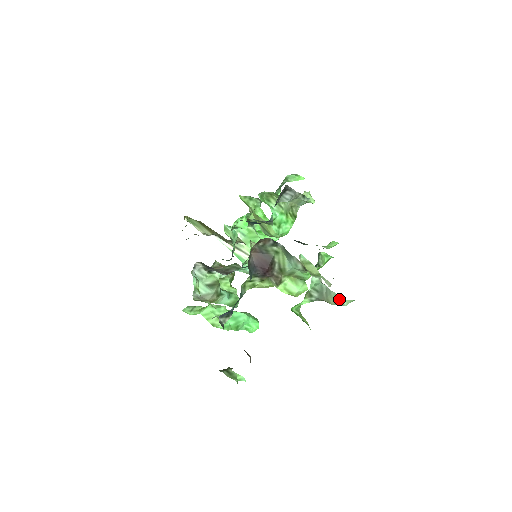
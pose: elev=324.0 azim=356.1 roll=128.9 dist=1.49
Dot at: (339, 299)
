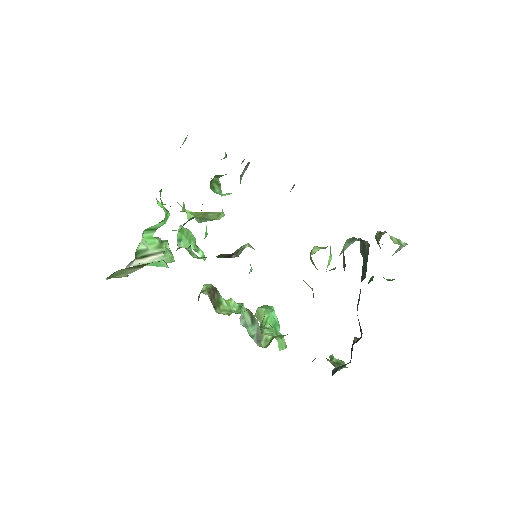
Dot at: occluded
